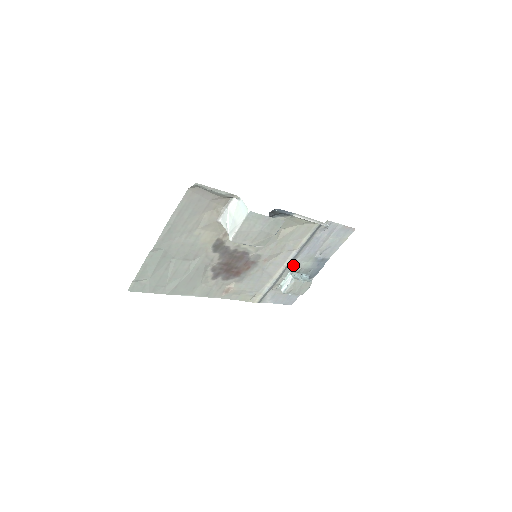
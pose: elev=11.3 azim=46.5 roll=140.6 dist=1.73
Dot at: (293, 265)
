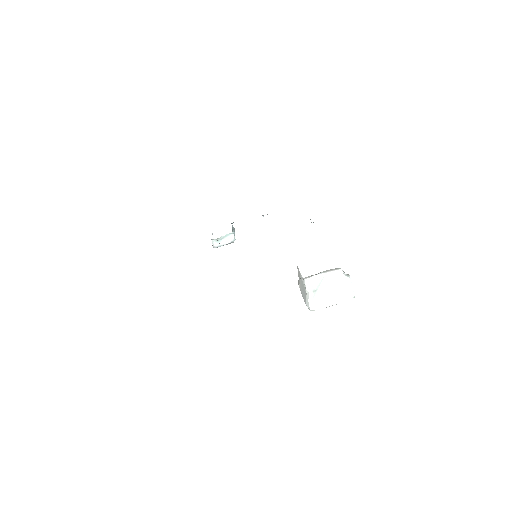
Dot at: occluded
